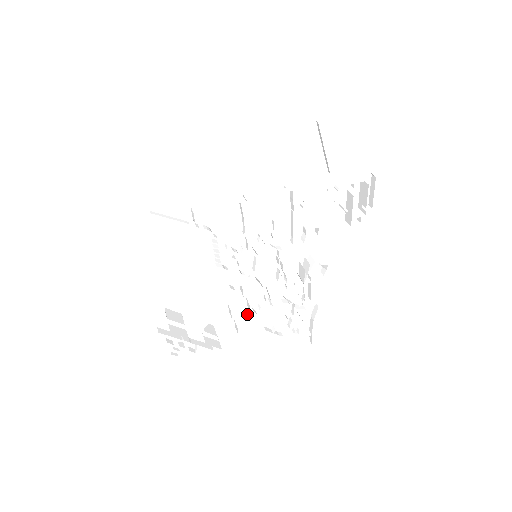
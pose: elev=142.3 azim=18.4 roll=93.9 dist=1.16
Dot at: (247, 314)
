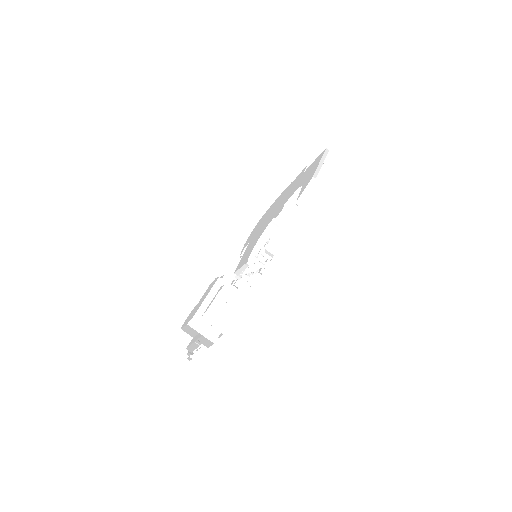
Dot at: (244, 300)
